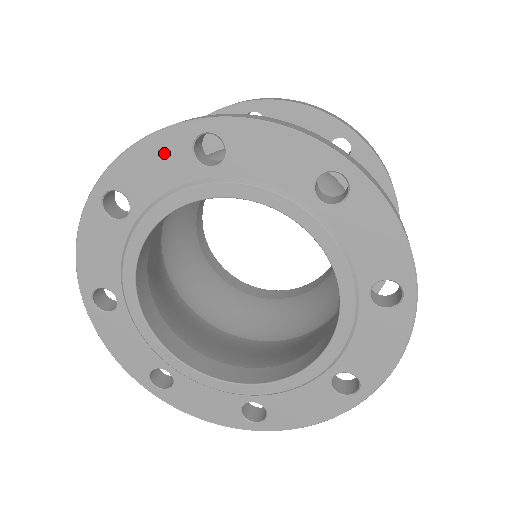
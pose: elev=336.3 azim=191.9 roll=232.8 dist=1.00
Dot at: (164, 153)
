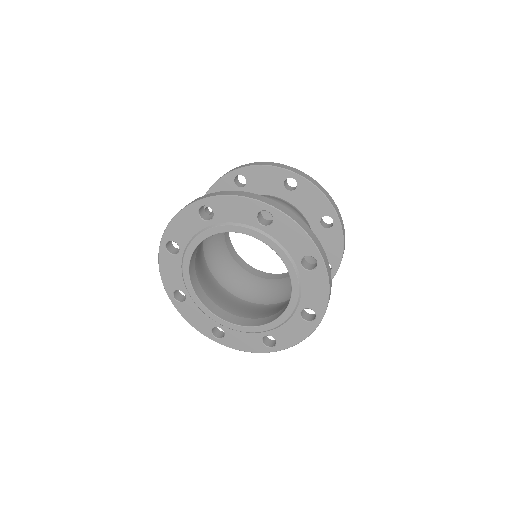
Dot at: (187, 219)
